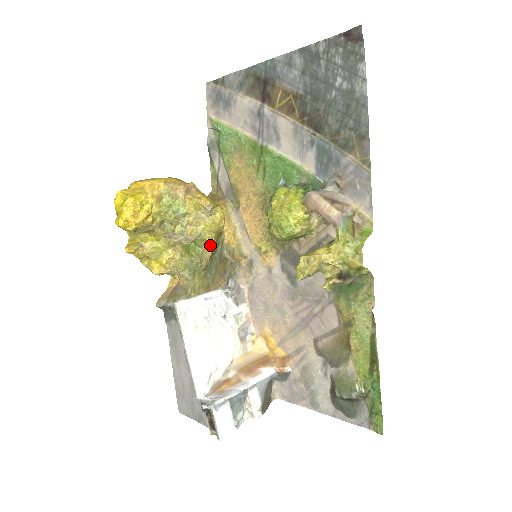
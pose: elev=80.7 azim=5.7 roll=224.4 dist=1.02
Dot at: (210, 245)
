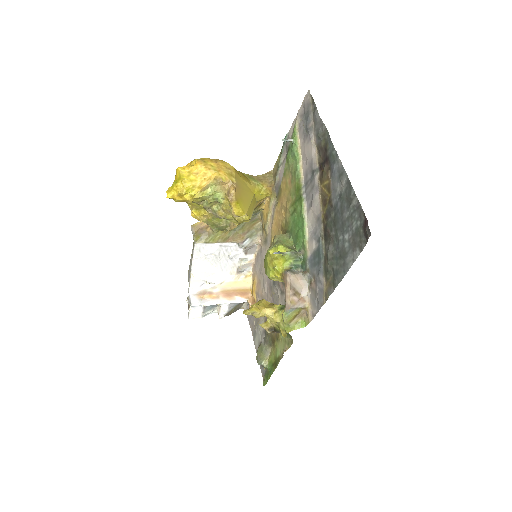
Dot at: (234, 225)
